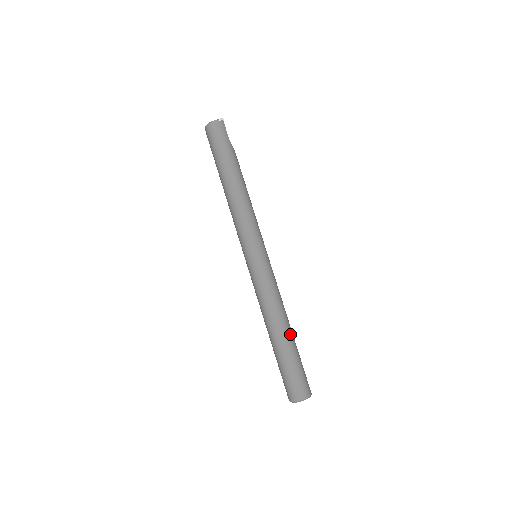
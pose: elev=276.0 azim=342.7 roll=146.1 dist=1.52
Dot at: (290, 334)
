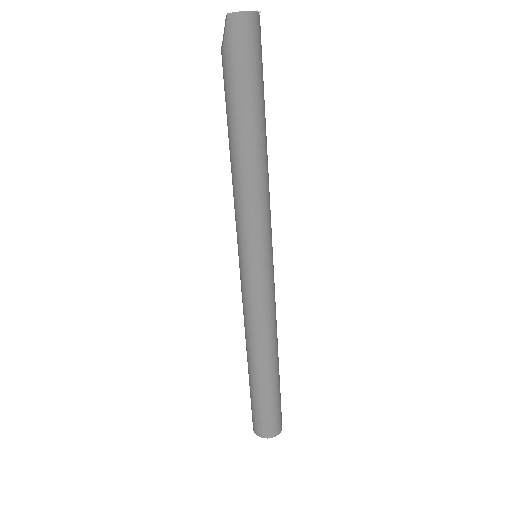
Dot at: (278, 360)
